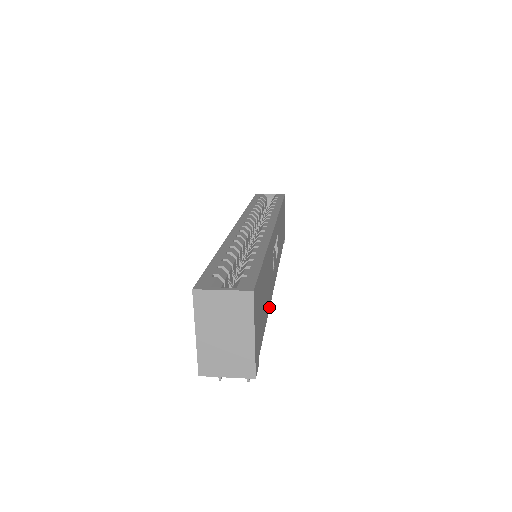
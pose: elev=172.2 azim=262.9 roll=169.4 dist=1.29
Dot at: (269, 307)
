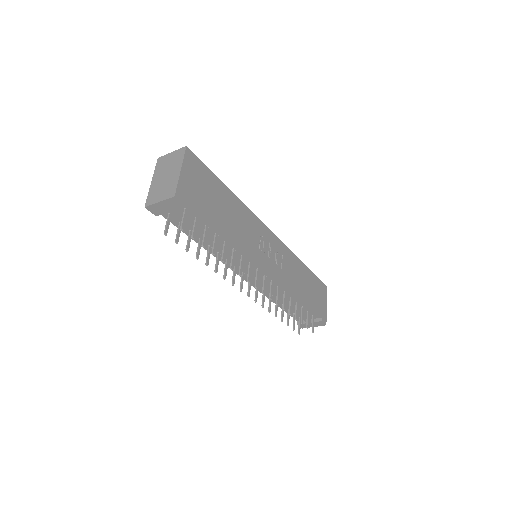
Dot at: (236, 242)
